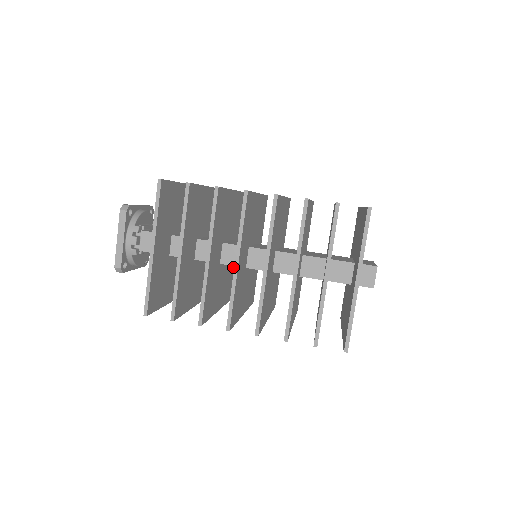
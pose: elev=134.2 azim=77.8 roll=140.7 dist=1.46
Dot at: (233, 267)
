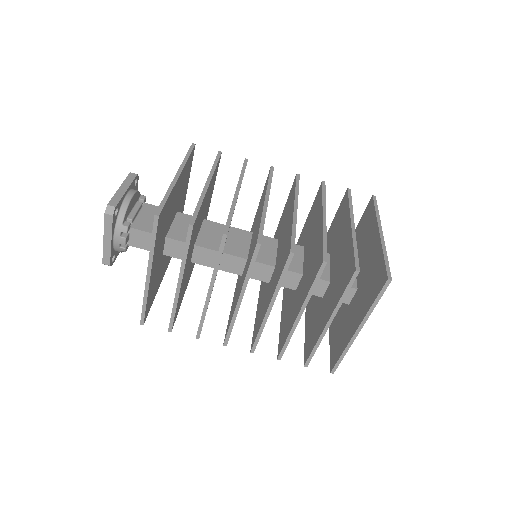
Dot at: occluded
